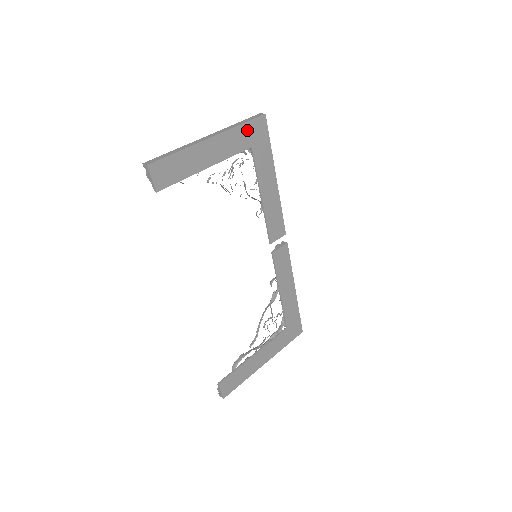
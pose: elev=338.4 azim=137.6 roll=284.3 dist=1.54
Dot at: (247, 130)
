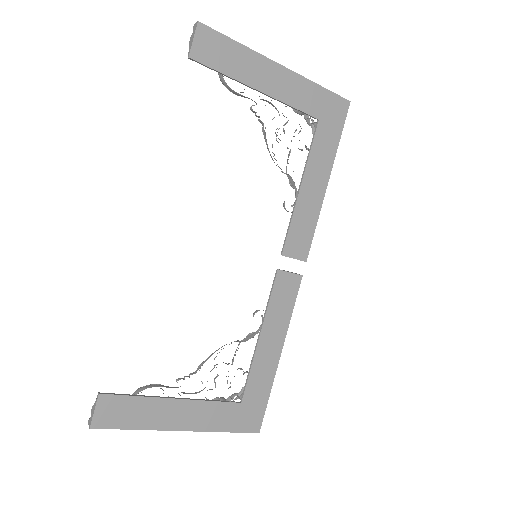
Dot at: (323, 98)
